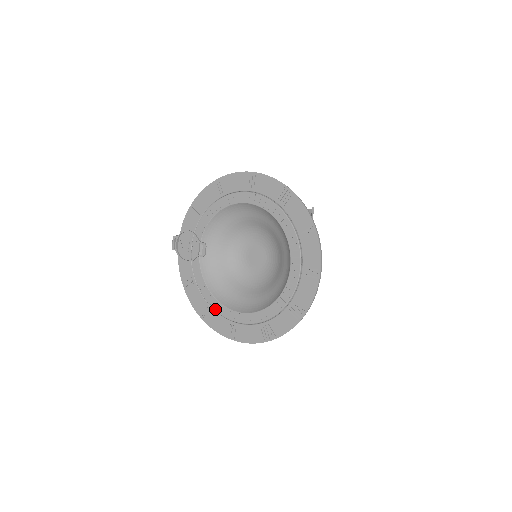
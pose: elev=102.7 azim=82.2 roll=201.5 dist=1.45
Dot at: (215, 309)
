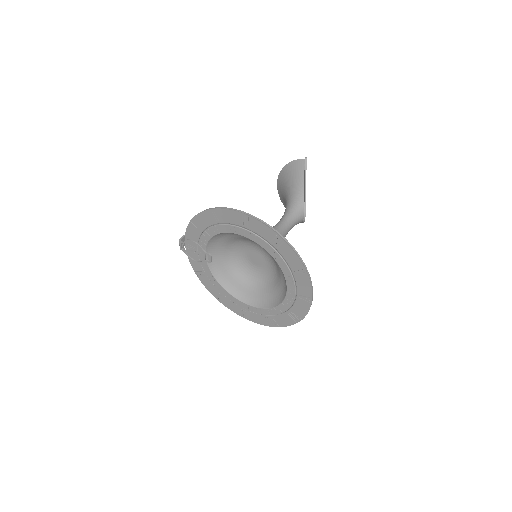
Dot at: (227, 297)
